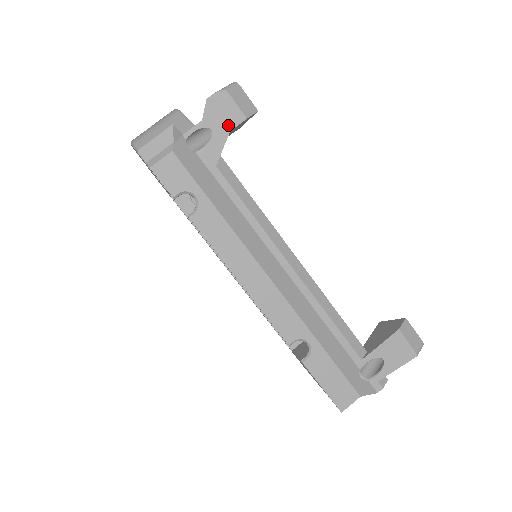
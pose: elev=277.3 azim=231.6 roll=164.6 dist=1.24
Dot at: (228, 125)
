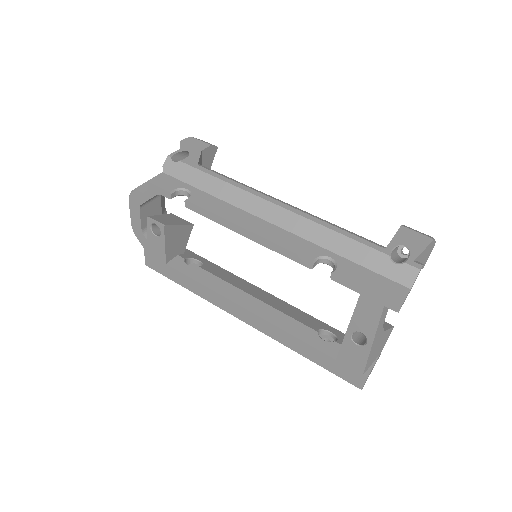
Dot at: (199, 149)
